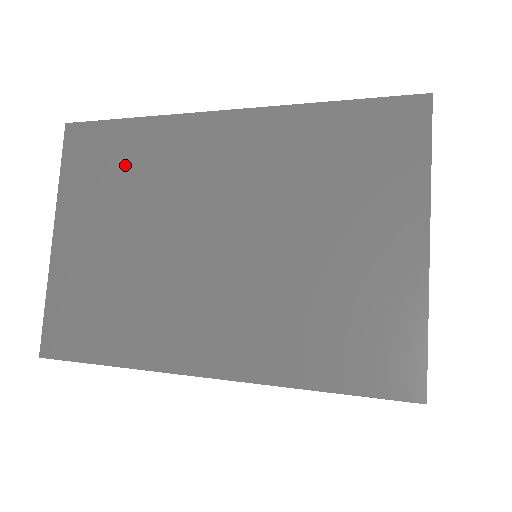
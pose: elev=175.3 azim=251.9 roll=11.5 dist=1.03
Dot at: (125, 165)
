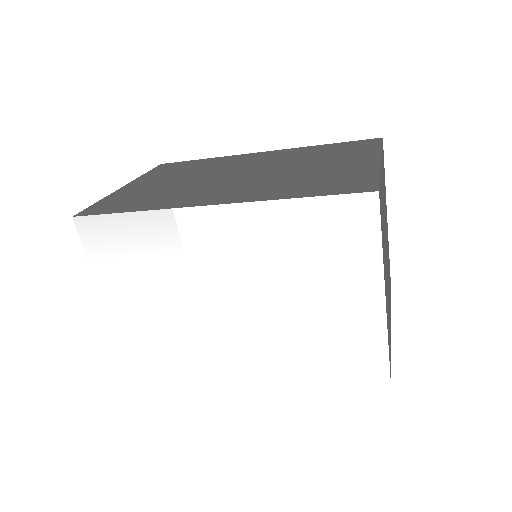
Dot at: (192, 167)
